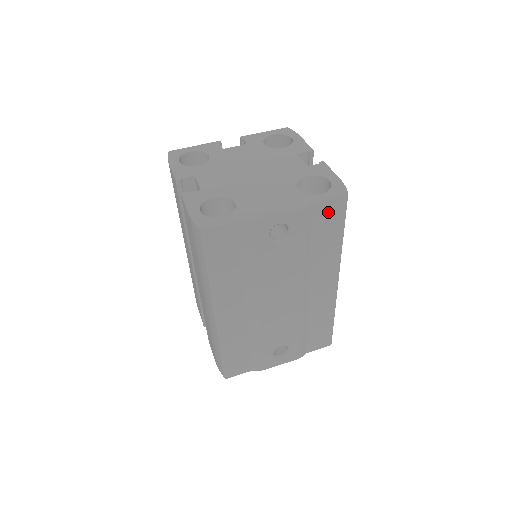
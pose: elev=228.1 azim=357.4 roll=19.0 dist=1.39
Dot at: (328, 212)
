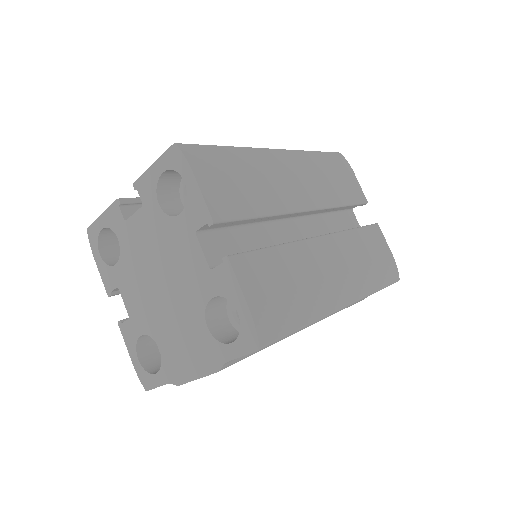
Dot at: occluded
